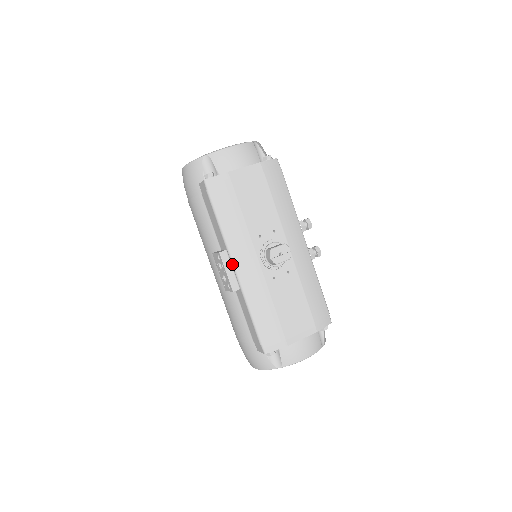
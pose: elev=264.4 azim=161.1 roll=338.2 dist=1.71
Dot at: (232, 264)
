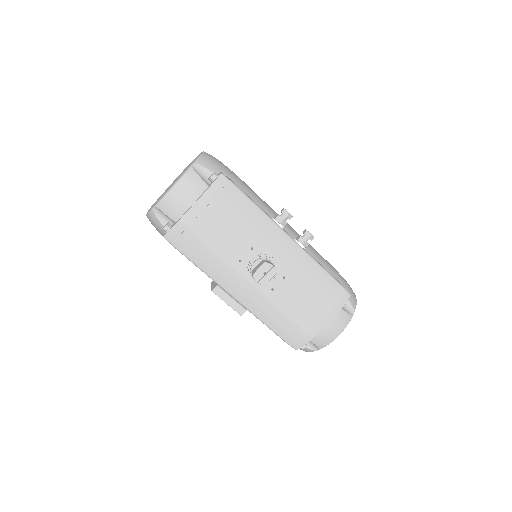
Dot at: (228, 294)
